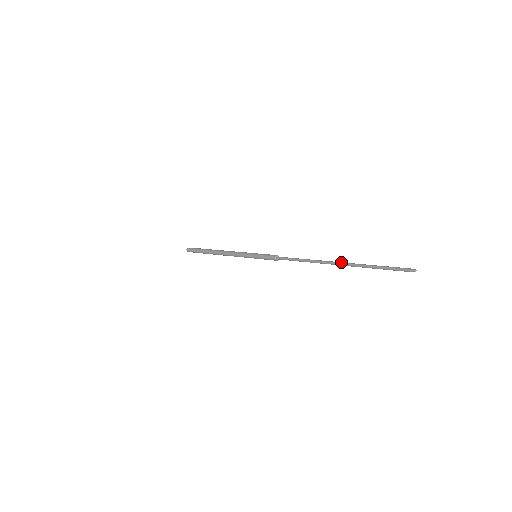
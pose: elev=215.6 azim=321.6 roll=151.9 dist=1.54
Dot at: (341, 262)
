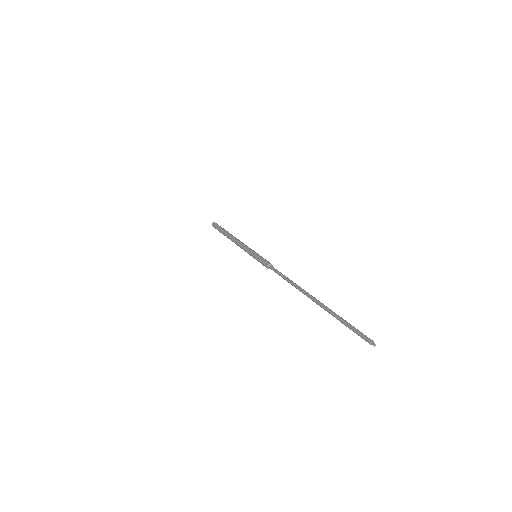
Dot at: (314, 300)
